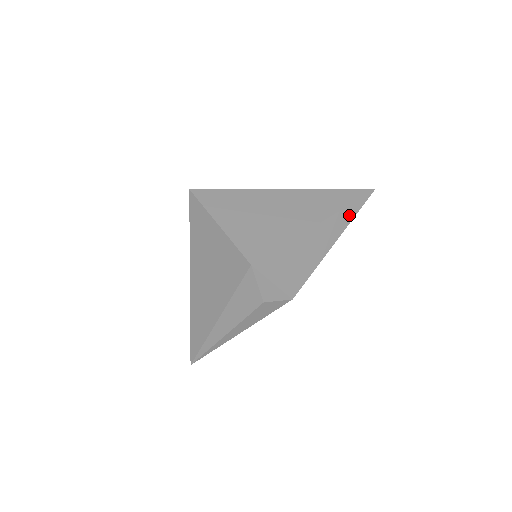
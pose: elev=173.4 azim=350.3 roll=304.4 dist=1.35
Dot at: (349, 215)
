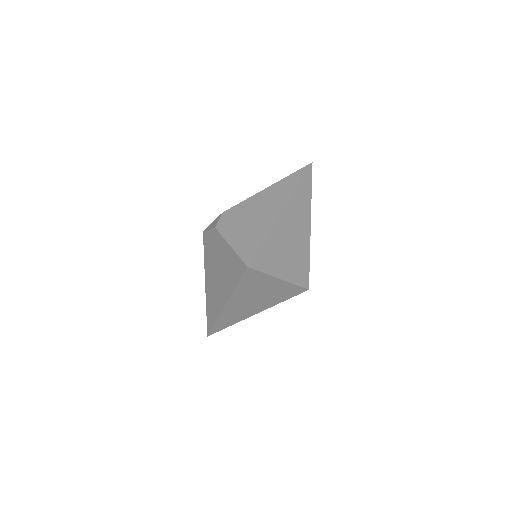
Dot at: occluded
